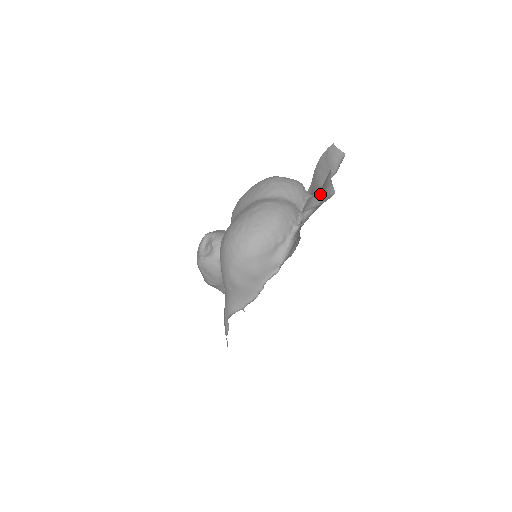
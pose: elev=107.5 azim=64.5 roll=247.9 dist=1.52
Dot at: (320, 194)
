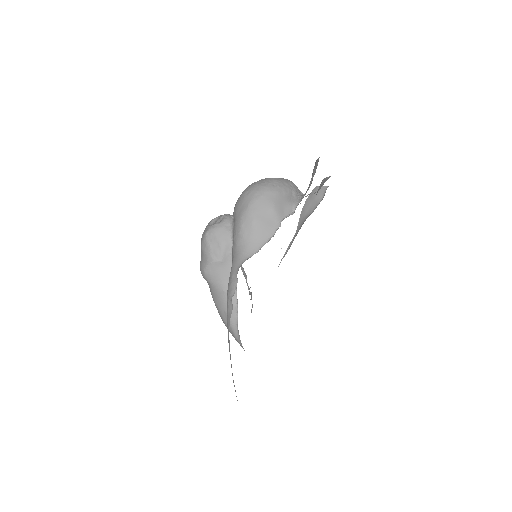
Dot at: occluded
